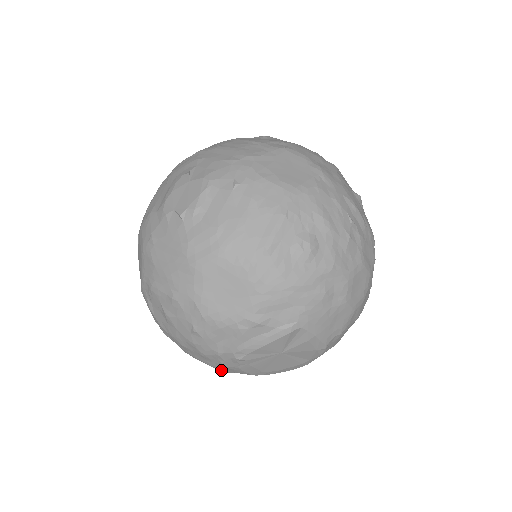
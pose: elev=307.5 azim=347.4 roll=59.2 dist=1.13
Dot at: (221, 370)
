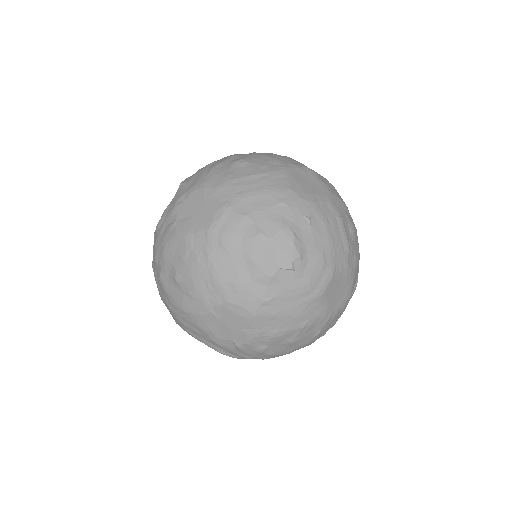
Dot at: occluded
